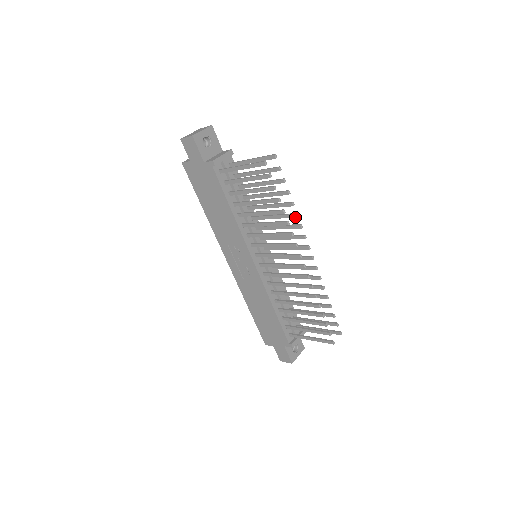
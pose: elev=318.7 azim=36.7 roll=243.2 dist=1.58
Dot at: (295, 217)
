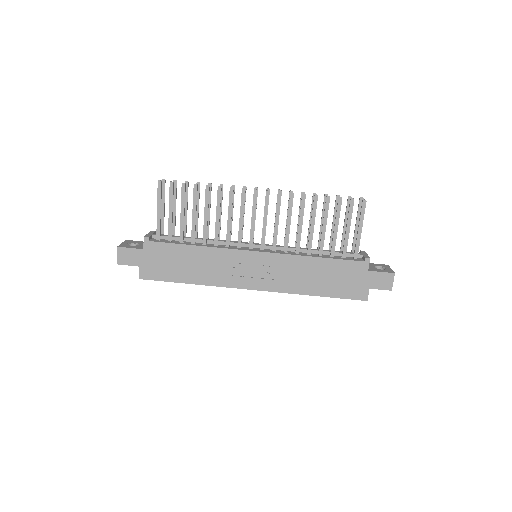
Dot at: (222, 188)
